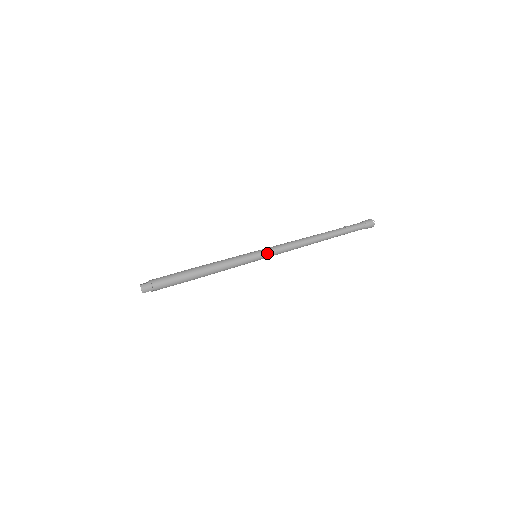
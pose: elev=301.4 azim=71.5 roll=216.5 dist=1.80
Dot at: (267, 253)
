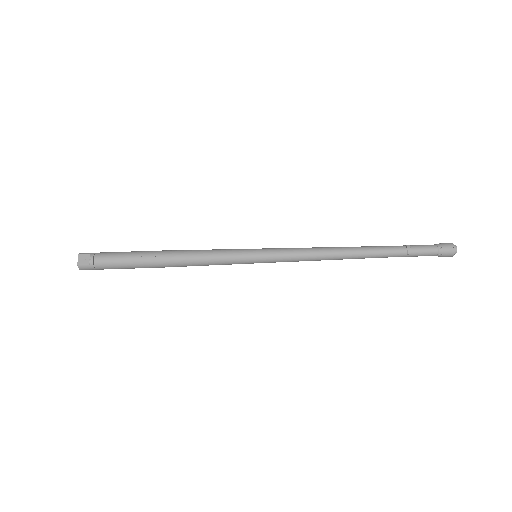
Dot at: (273, 262)
